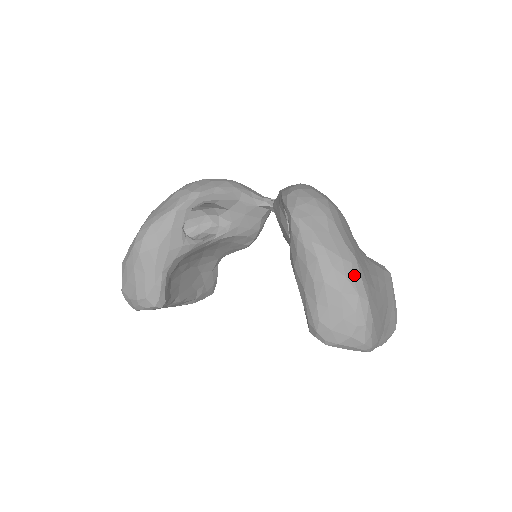
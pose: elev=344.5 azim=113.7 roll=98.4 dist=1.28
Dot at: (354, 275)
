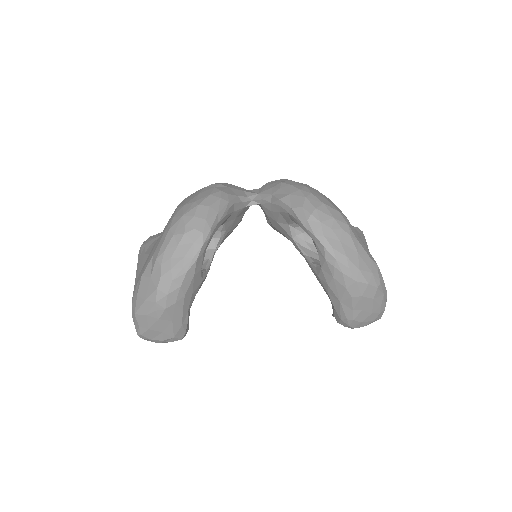
Dot at: (381, 282)
